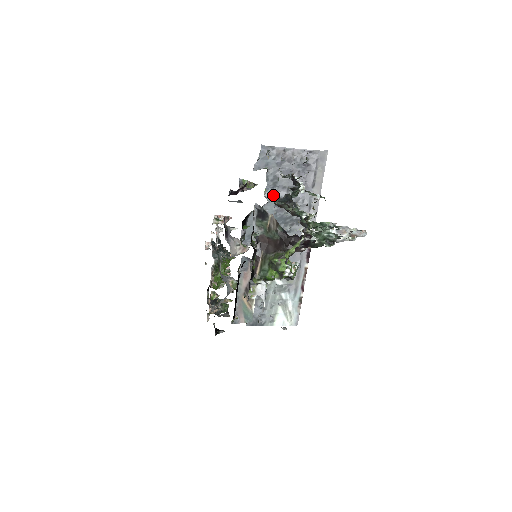
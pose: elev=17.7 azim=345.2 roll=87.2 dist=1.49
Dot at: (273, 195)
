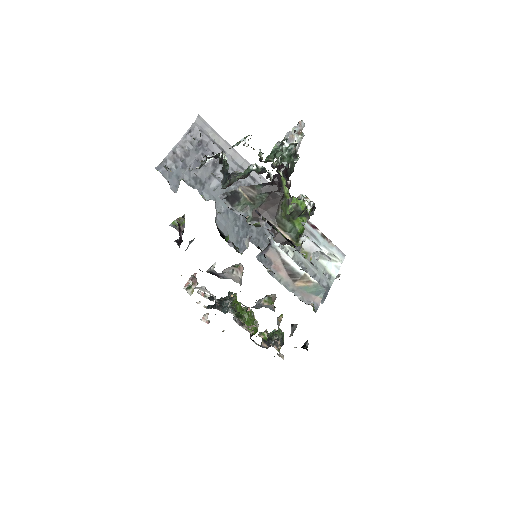
Dot at: (211, 193)
